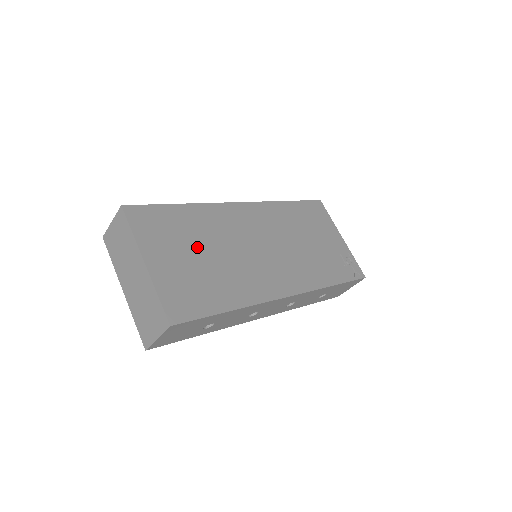
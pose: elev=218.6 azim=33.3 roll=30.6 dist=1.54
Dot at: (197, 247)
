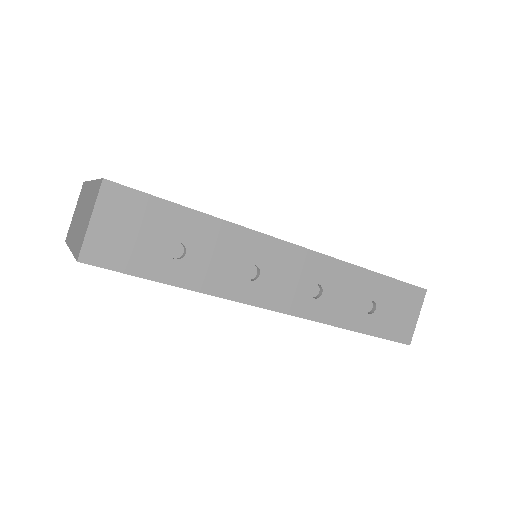
Dot at: occluded
